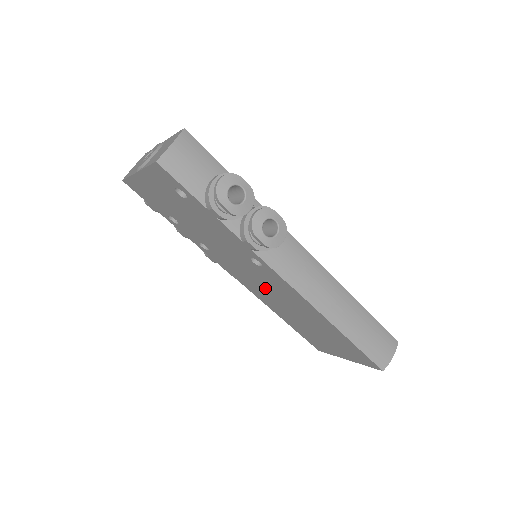
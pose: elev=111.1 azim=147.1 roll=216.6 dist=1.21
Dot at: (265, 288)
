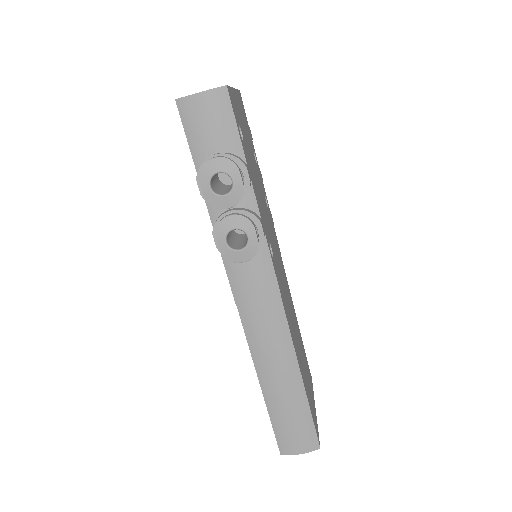
Dot at: occluded
